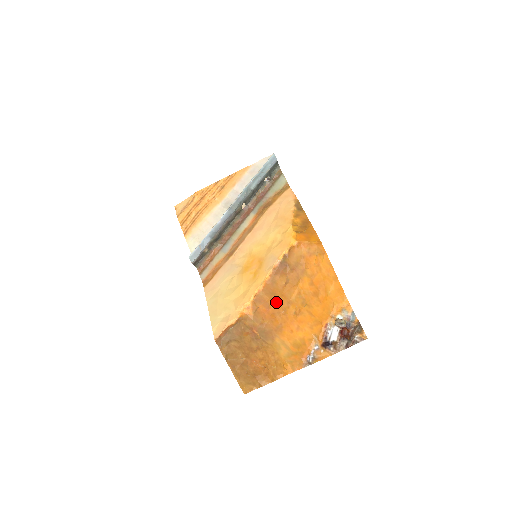
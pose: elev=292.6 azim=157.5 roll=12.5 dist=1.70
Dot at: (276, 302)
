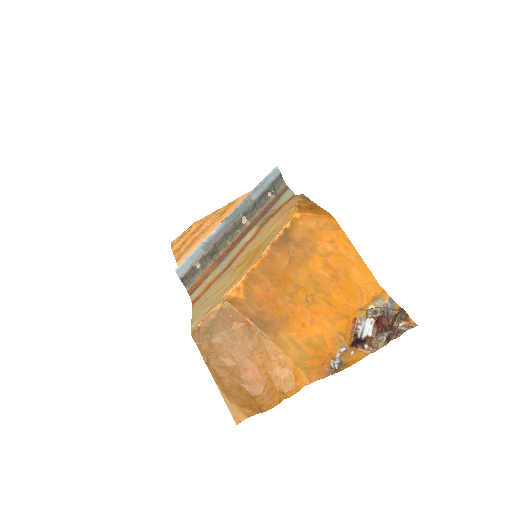
Dot at: (277, 284)
